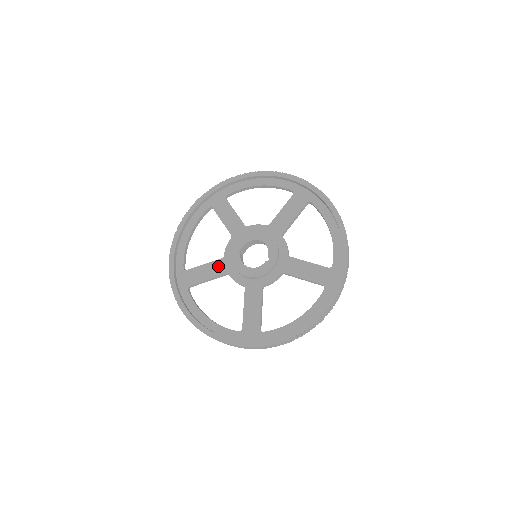
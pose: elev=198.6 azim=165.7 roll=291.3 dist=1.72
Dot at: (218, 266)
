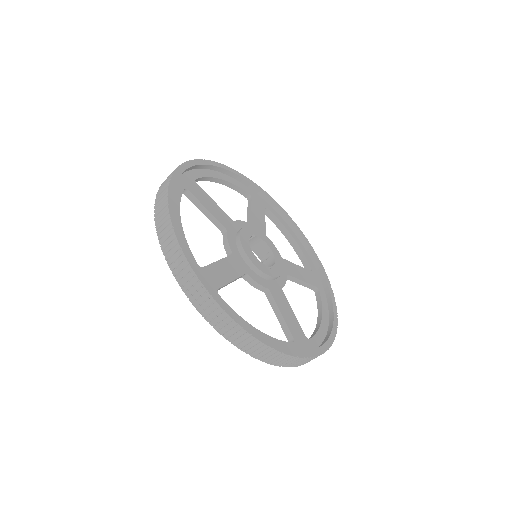
Dot at: (224, 217)
